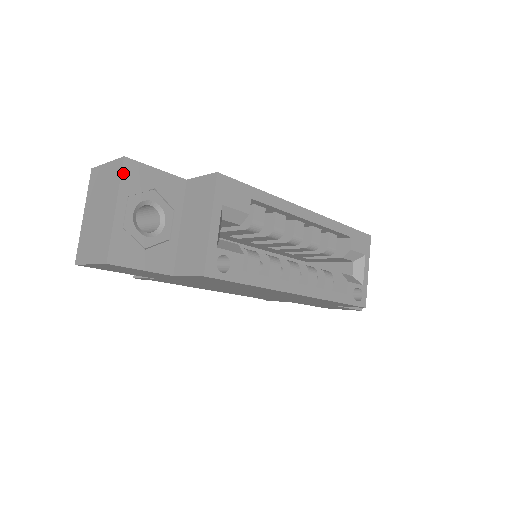
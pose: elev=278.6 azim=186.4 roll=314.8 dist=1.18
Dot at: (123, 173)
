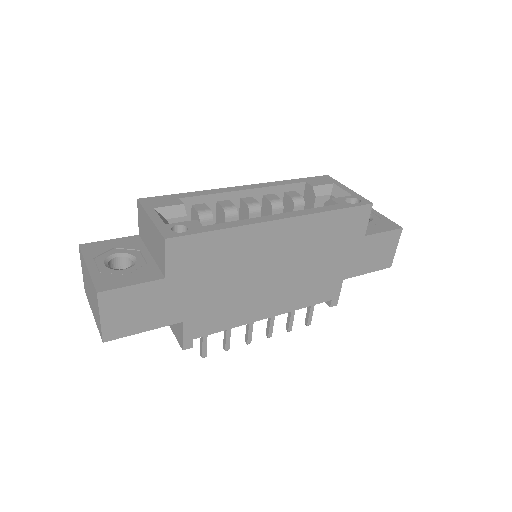
Dot at: (83, 251)
